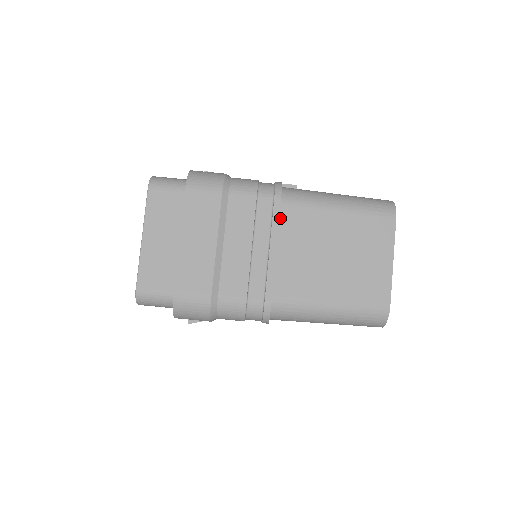
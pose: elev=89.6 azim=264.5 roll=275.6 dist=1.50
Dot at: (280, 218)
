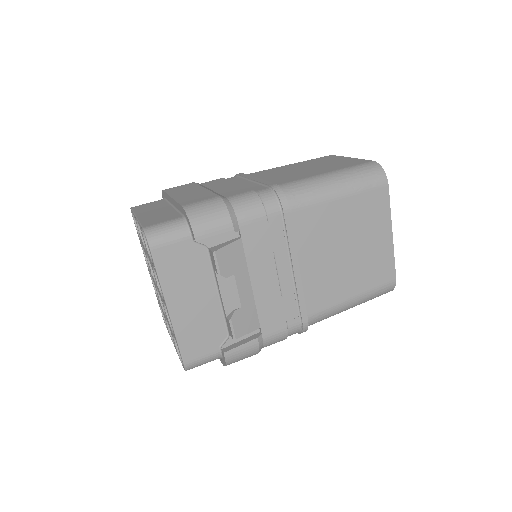
Dot at: occluded
